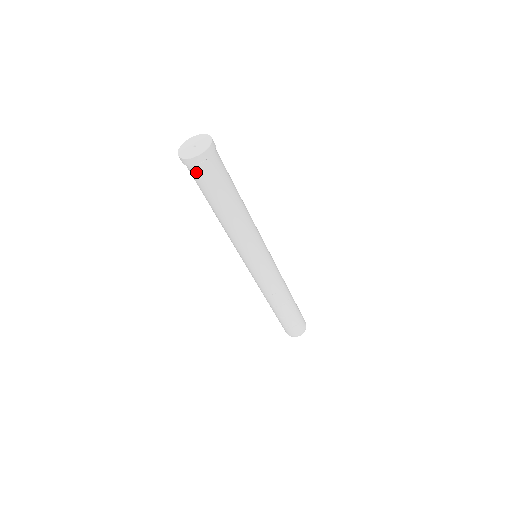
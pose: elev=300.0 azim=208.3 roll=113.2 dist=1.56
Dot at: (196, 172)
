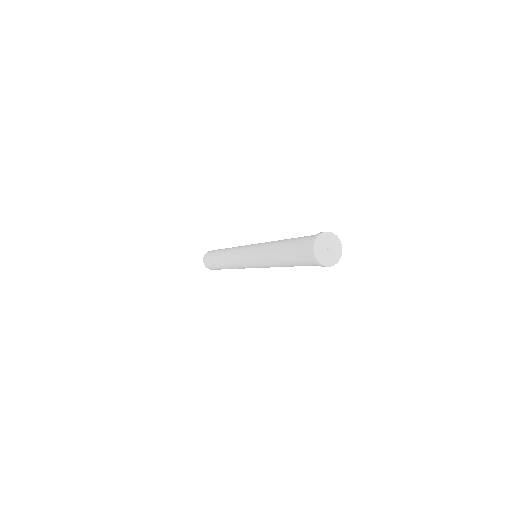
Dot at: (311, 262)
